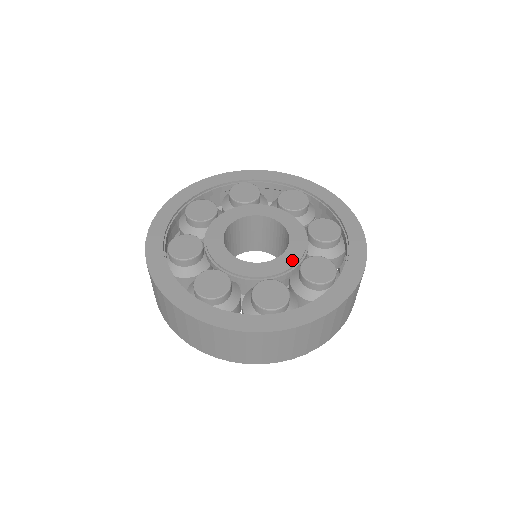
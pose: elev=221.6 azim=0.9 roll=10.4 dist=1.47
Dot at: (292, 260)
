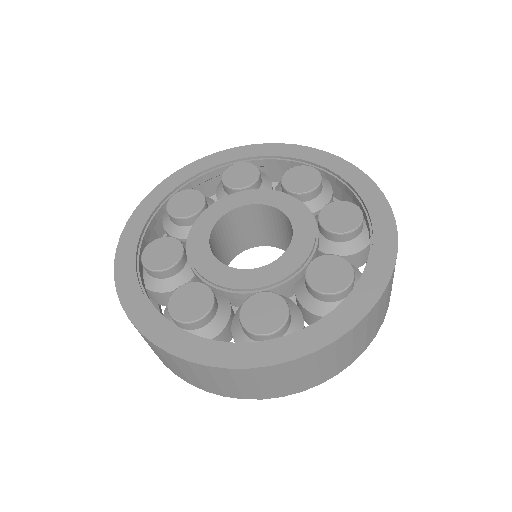
Dot at: (295, 262)
